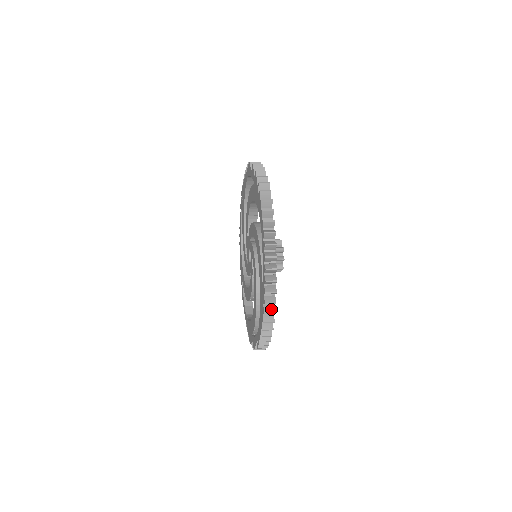
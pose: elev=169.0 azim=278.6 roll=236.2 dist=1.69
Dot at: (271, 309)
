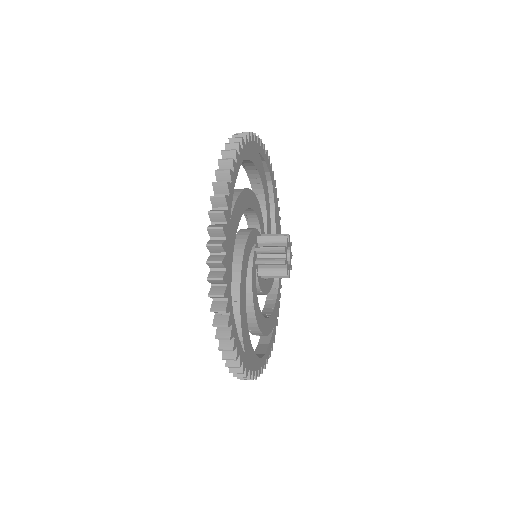
Dot at: (218, 241)
